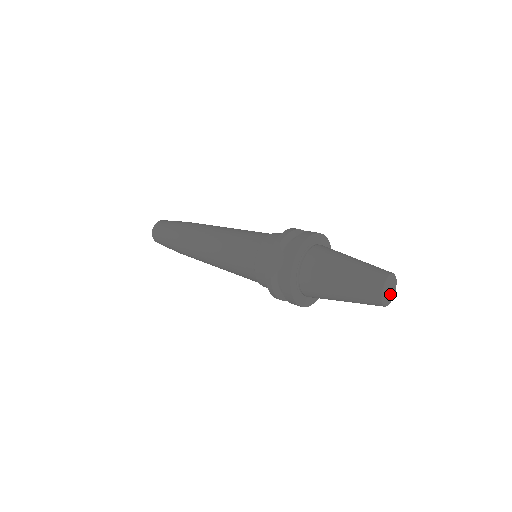
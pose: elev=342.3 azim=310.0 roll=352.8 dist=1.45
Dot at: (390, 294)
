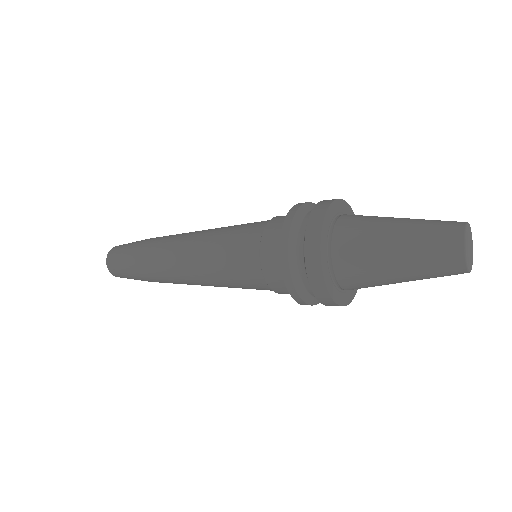
Dot at: (470, 256)
